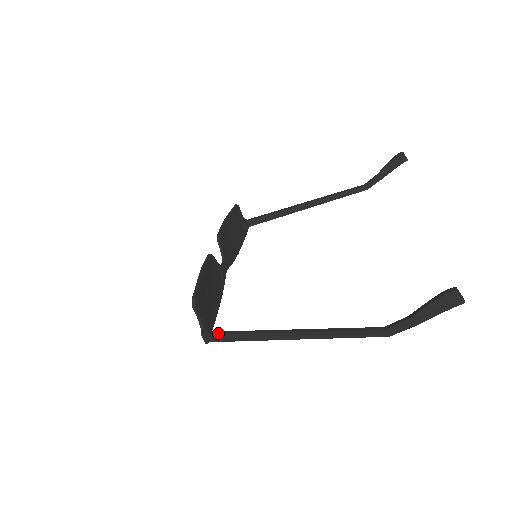
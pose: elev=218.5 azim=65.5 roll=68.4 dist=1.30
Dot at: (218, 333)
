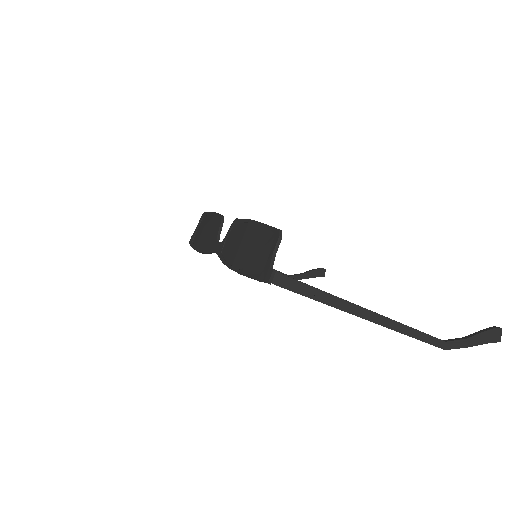
Dot at: (293, 278)
